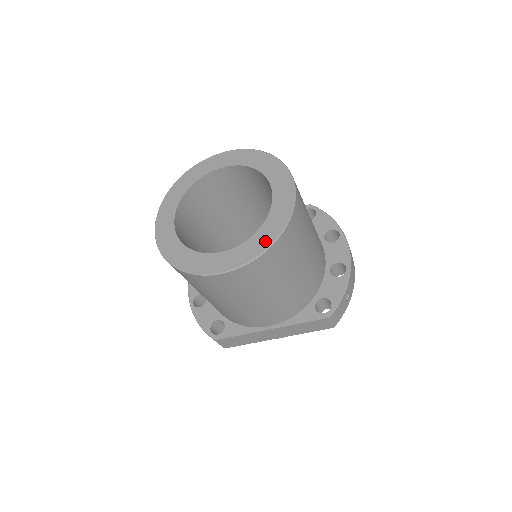
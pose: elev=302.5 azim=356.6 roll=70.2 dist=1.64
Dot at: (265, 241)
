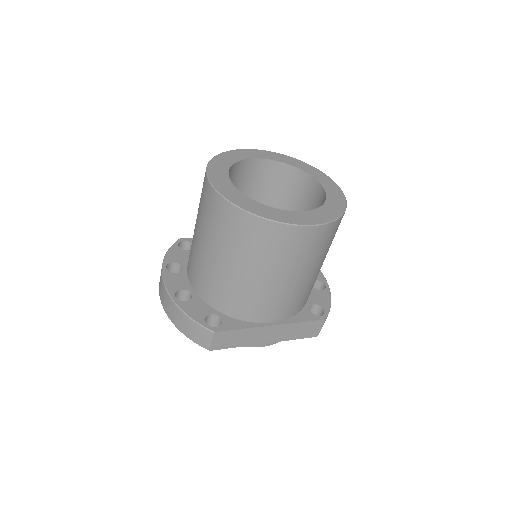
Dot at: (335, 211)
